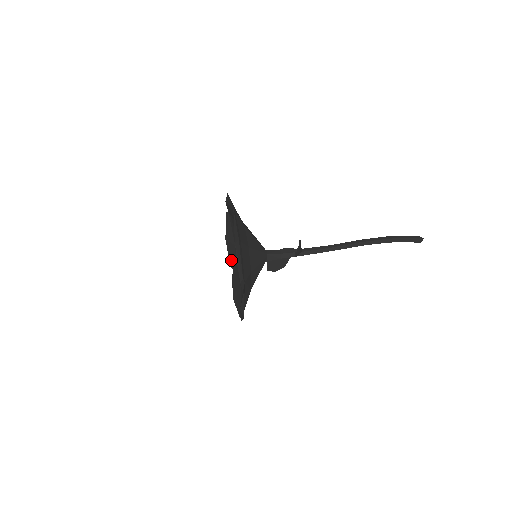
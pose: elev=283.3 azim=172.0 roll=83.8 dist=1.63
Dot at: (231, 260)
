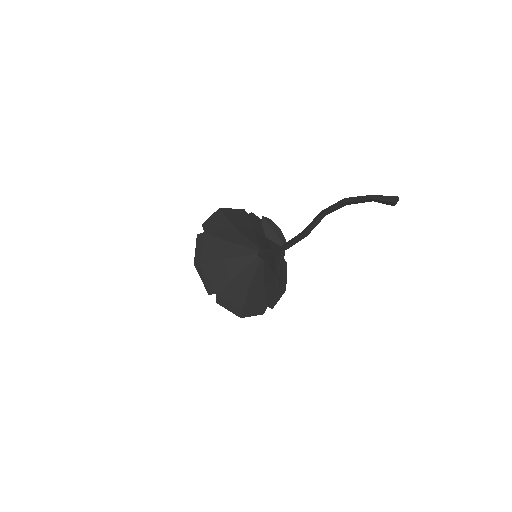
Dot at: (271, 299)
